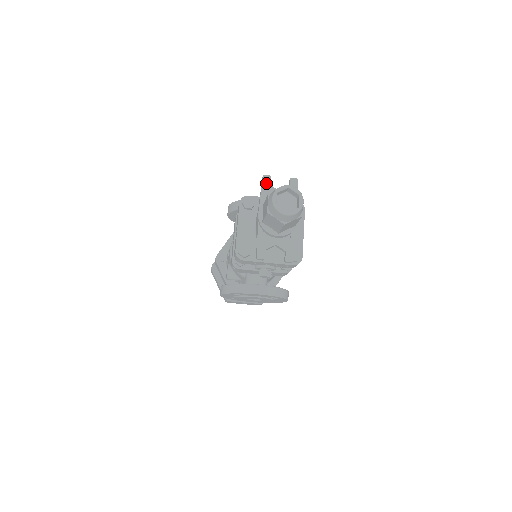
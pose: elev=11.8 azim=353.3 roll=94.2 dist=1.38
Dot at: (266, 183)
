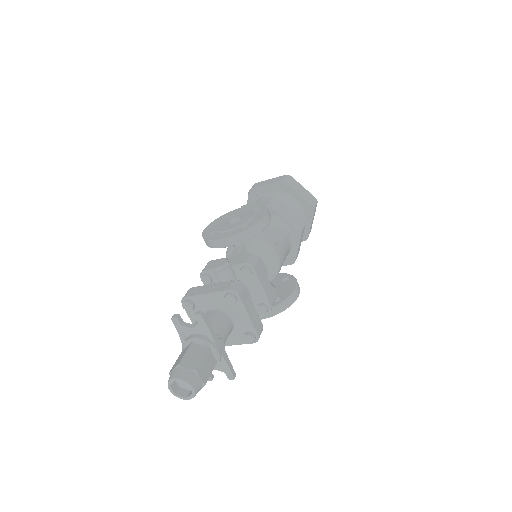
Dot at: (177, 325)
